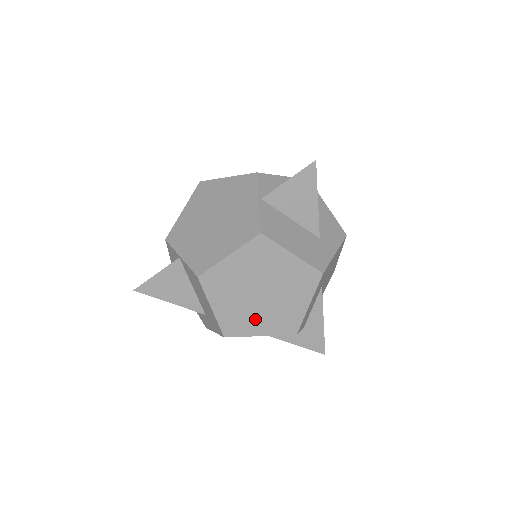
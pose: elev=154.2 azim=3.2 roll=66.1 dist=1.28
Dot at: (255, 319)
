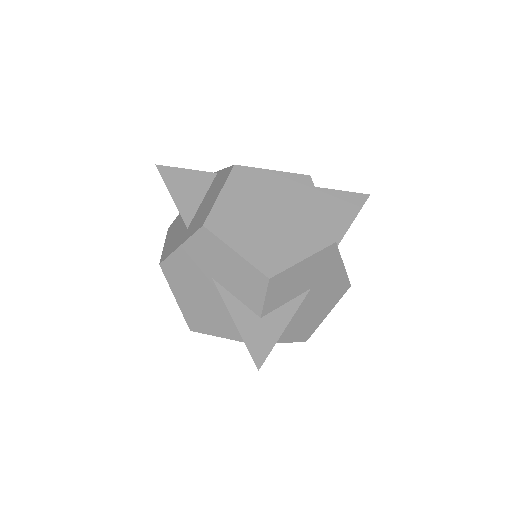
Dot at: (246, 232)
